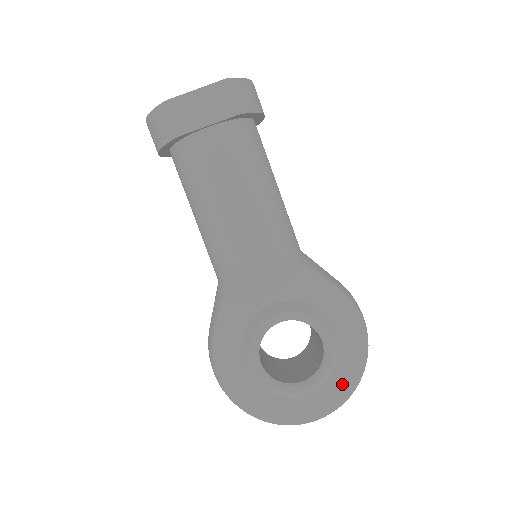
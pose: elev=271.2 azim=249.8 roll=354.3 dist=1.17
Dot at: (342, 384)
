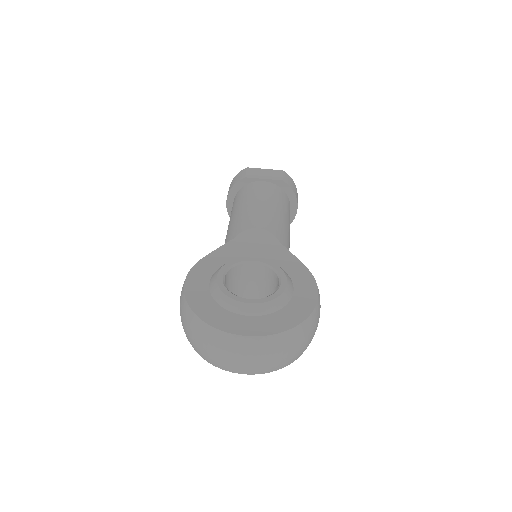
Dot at: (282, 320)
